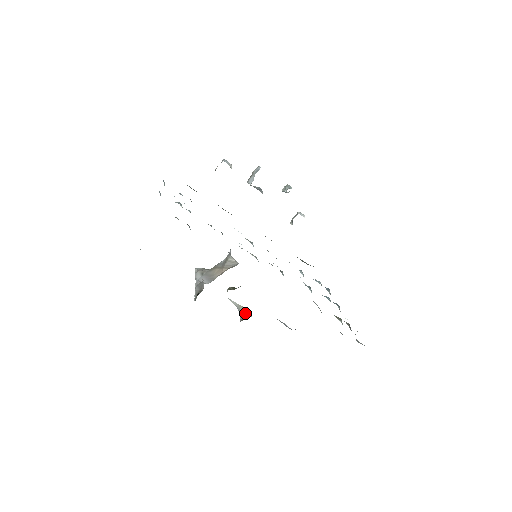
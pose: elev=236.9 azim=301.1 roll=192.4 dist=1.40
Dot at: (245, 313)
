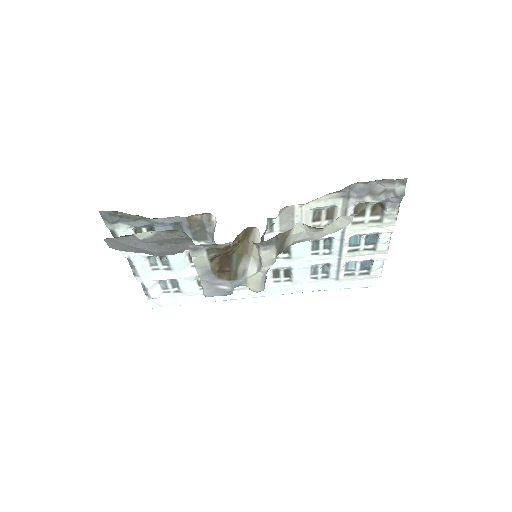
Dot at: occluded
